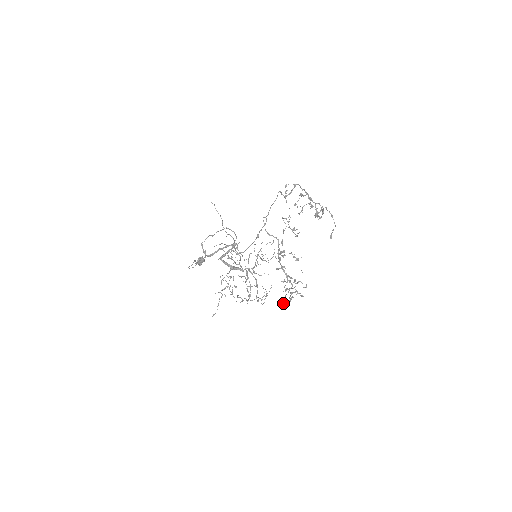
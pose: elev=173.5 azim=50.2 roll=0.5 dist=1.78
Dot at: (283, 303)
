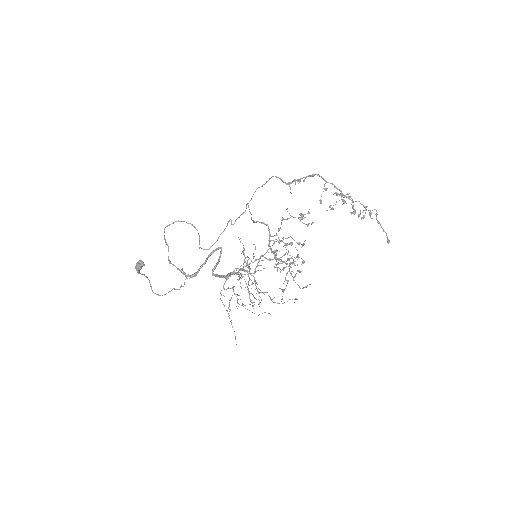
Dot at: occluded
